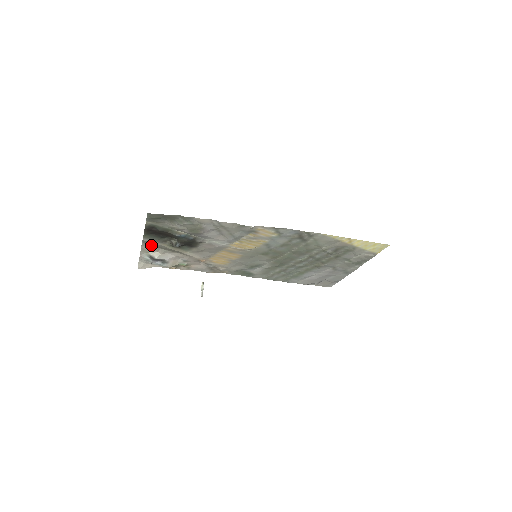
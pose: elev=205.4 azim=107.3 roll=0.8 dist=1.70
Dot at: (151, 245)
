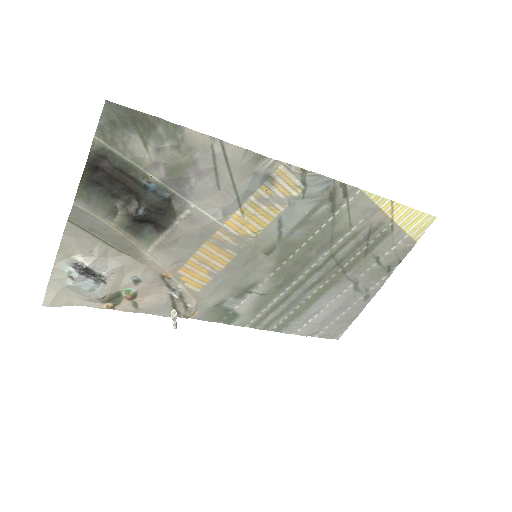
Dot at: (82, 231)
